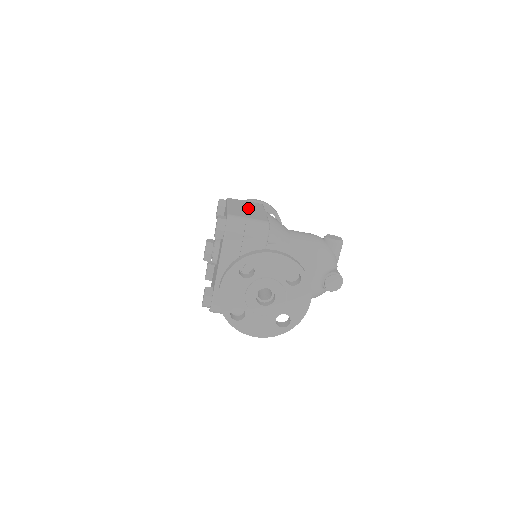
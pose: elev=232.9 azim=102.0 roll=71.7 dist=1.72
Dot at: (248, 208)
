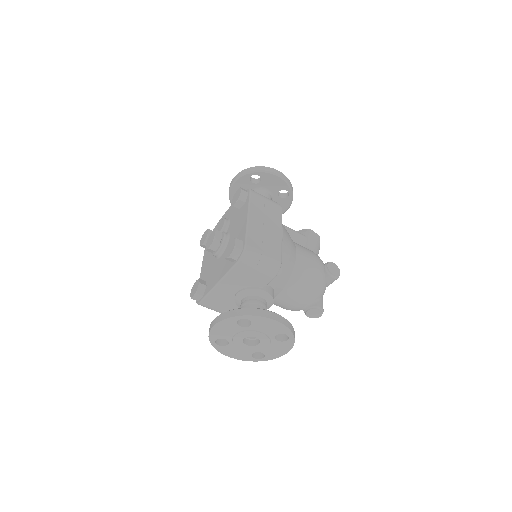
Dot at: (267, 223)
